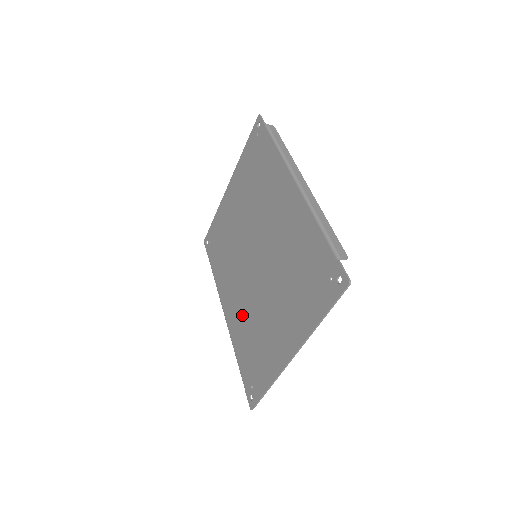
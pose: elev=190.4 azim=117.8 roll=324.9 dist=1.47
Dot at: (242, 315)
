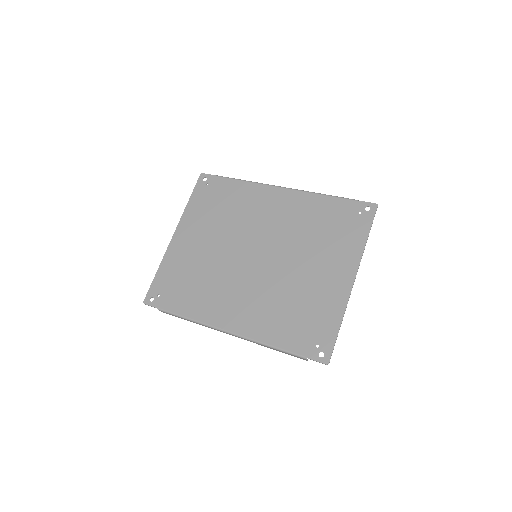
Dot at: (263, 307)
